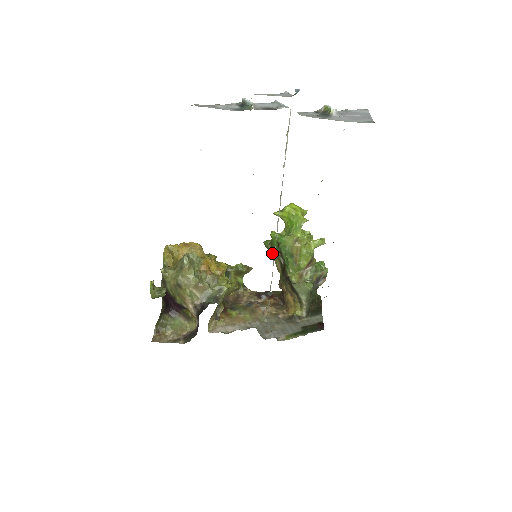
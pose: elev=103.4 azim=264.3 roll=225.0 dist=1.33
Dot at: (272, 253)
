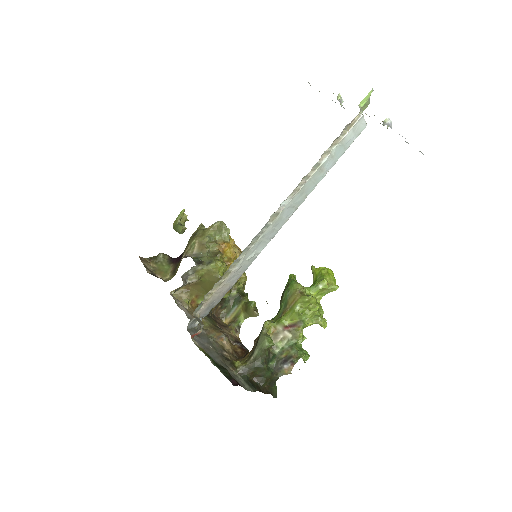
Dot at: occluded
